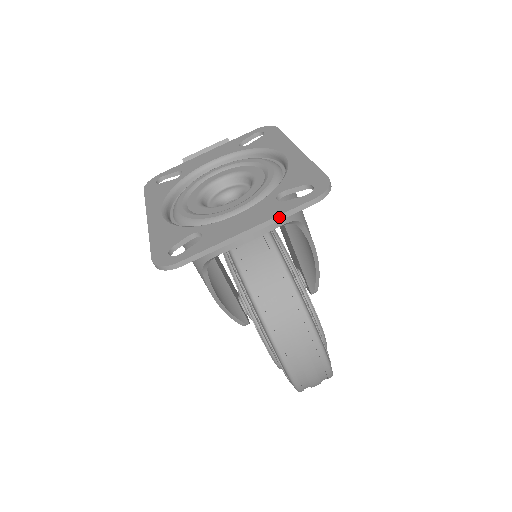
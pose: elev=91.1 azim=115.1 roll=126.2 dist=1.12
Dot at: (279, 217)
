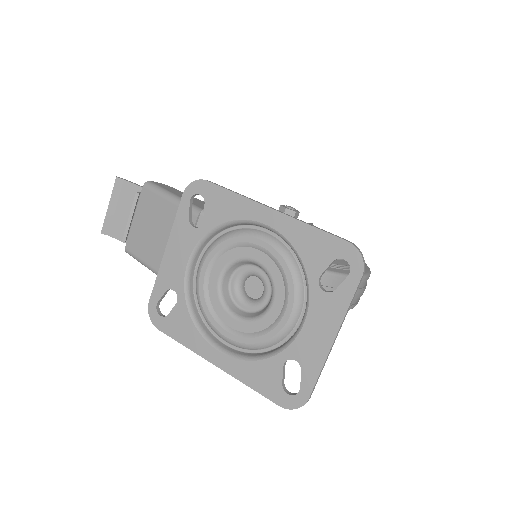
Dot at: (348, 310)
